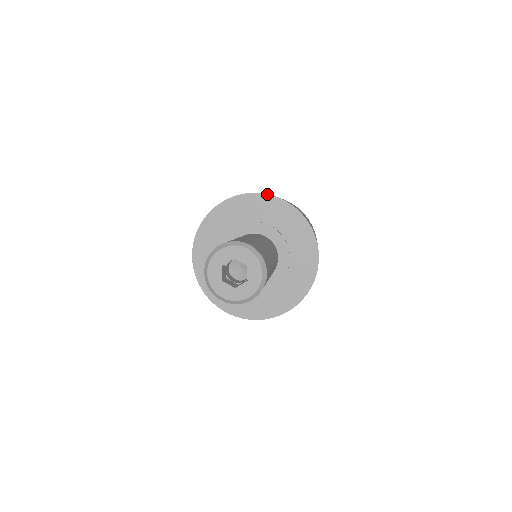
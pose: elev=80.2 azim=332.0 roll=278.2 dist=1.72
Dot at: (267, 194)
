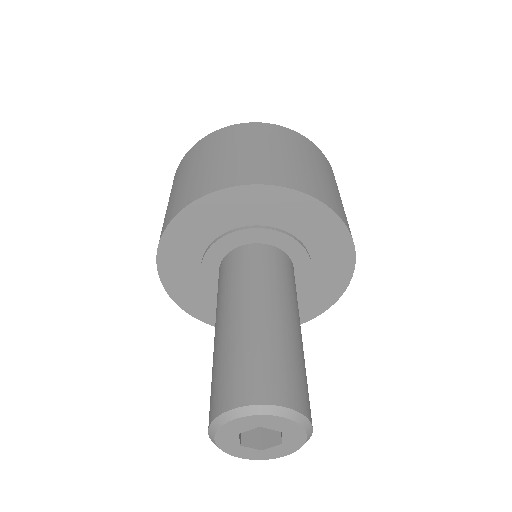
Dot at: occluded
